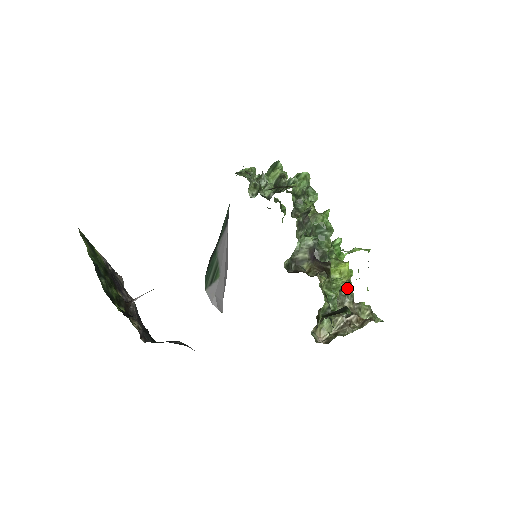
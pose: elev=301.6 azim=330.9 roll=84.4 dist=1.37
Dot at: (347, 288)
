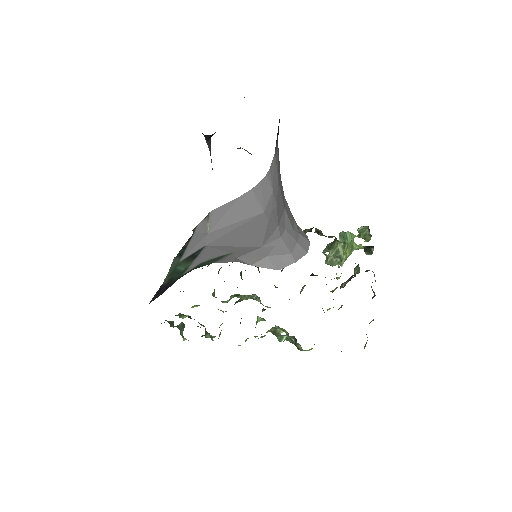
Dot at: occluded
